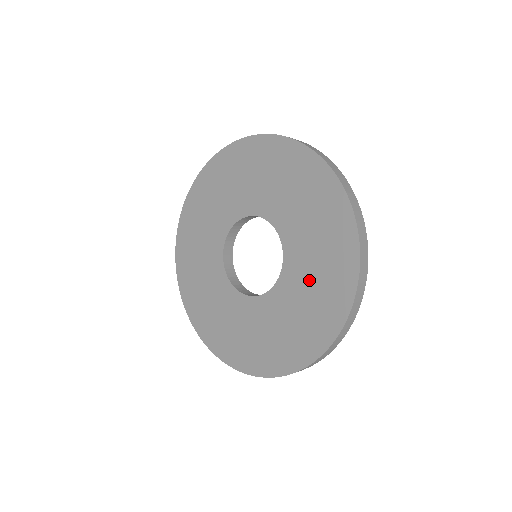
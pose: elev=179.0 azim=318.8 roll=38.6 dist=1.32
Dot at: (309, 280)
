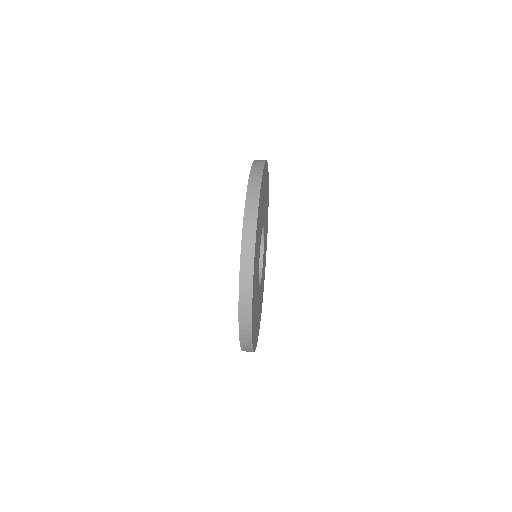
Dot at: occluded
